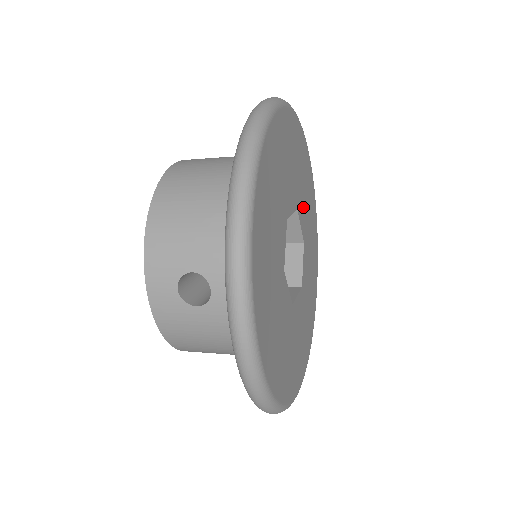
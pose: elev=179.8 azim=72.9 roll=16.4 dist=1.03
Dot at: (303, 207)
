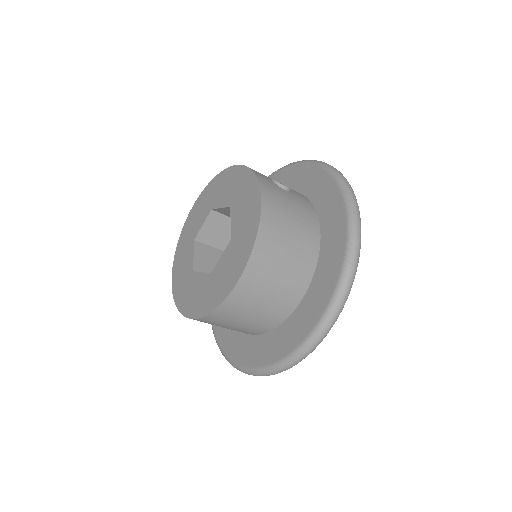
Dot at: occluded
